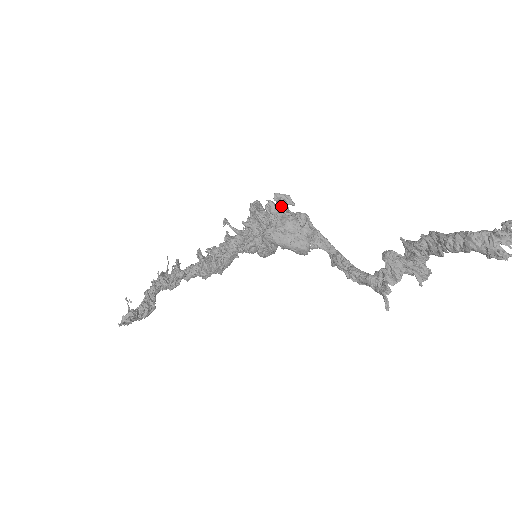
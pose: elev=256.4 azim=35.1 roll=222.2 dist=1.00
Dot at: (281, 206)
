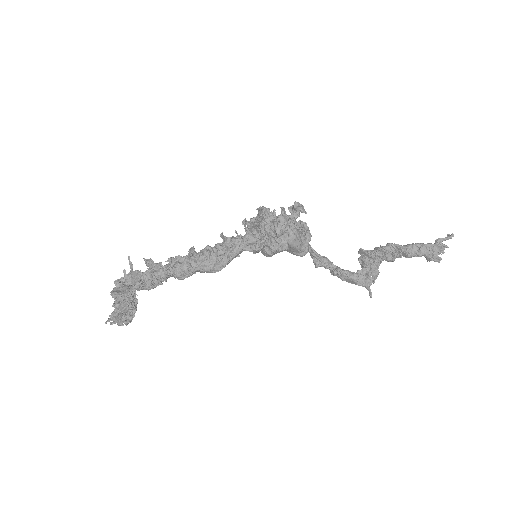
Dot at: (292, 213)
